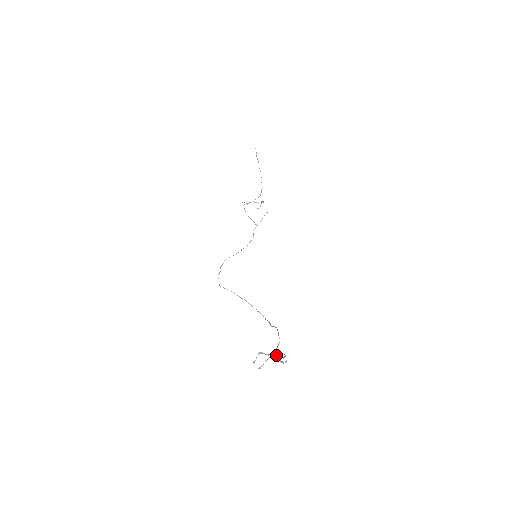
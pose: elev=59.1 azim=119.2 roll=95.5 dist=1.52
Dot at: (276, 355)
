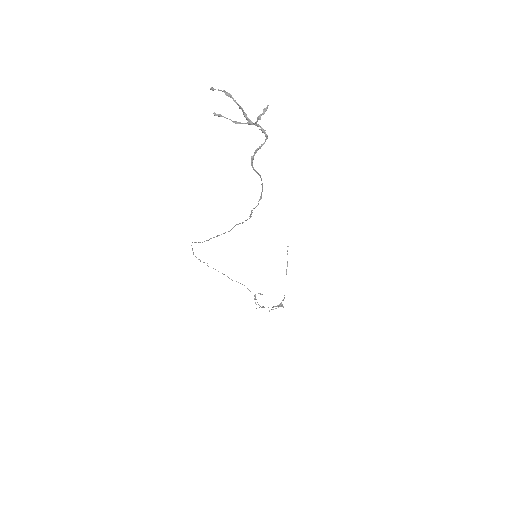
Dot at: (251, 122)
